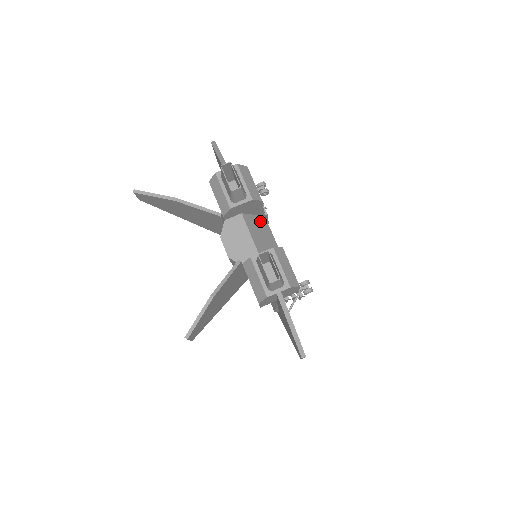
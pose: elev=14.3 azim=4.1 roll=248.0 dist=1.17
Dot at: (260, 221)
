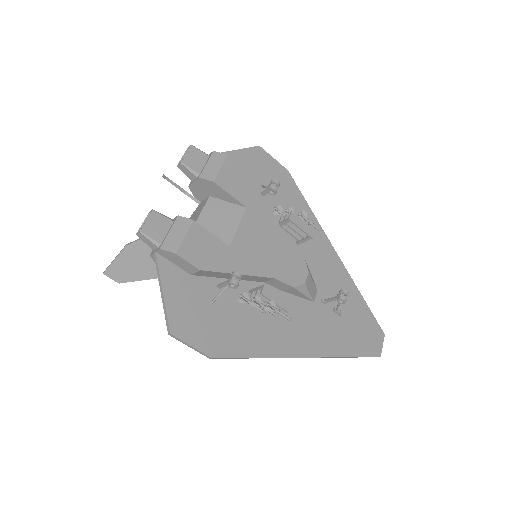
Dot at: (232, 209)
